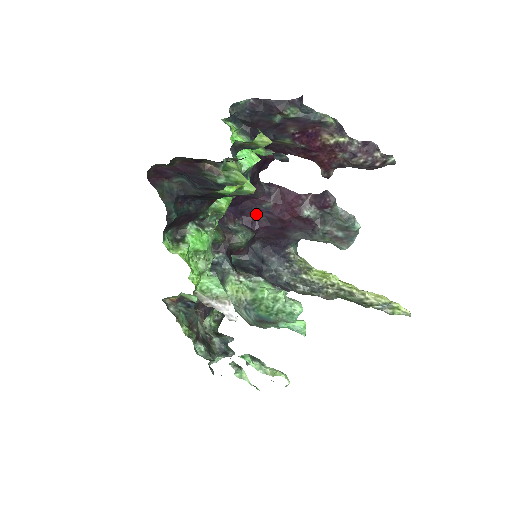
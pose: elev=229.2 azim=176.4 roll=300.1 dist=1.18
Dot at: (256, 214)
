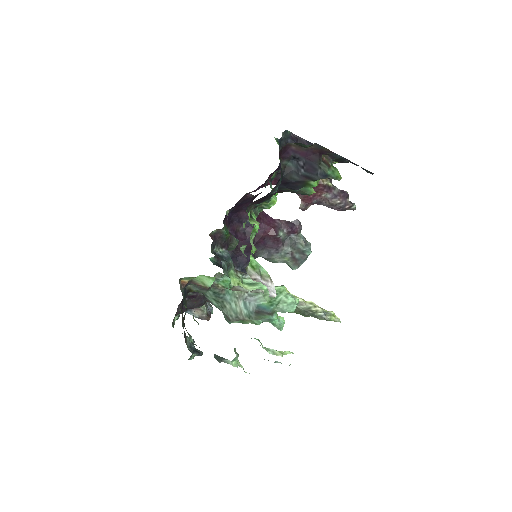
Dot at: (240, 226)
